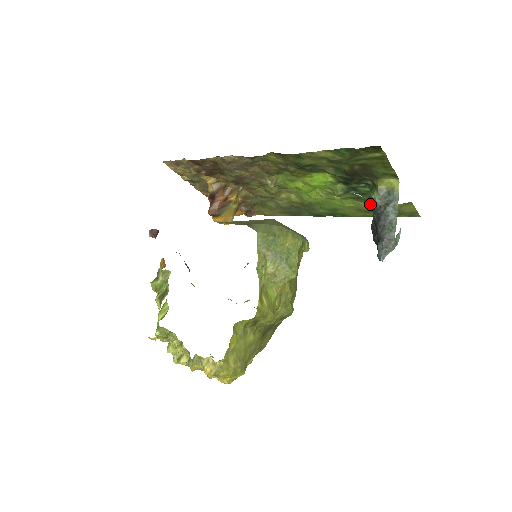
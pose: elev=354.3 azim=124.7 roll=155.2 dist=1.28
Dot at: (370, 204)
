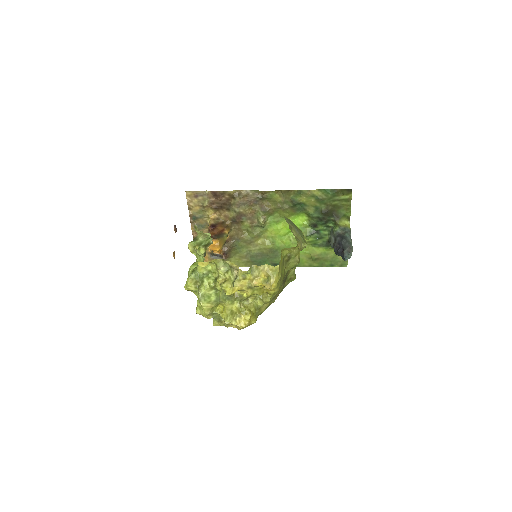
Dot at: (321, 250)
